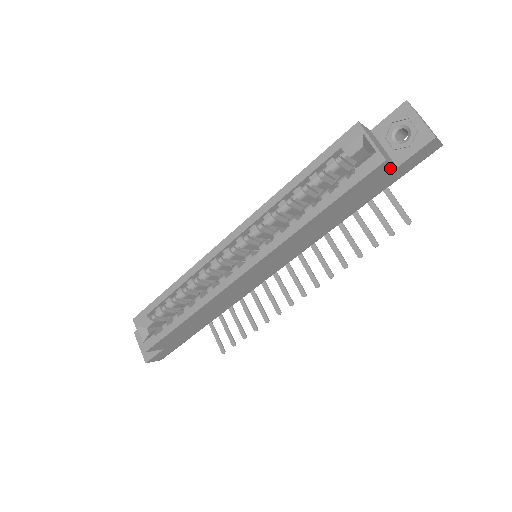
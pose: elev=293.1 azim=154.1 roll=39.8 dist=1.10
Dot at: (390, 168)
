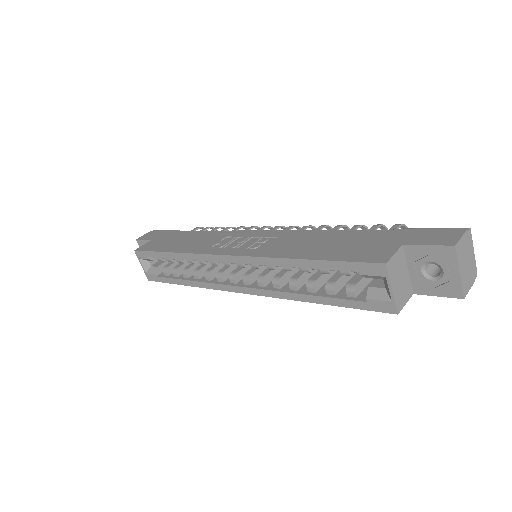
Dot at: (404, 299)
